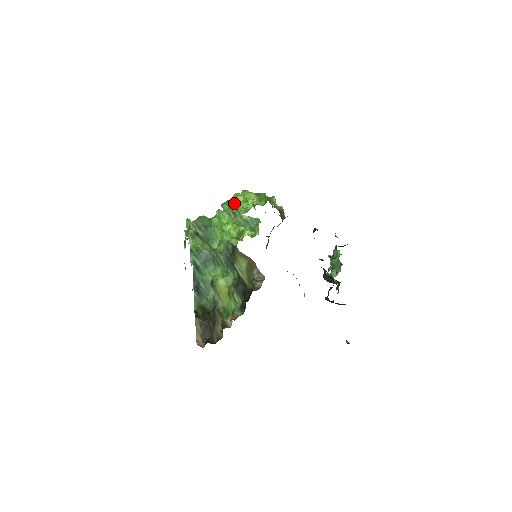
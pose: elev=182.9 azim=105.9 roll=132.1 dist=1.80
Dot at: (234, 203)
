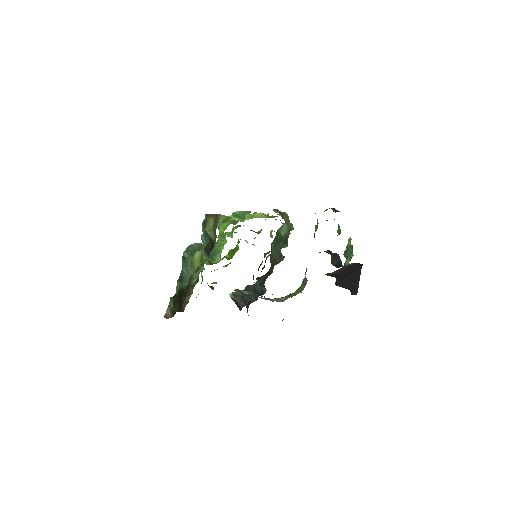
Dot at: occluded
